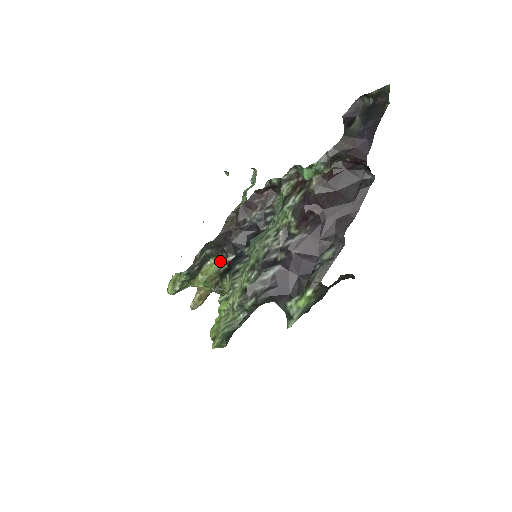
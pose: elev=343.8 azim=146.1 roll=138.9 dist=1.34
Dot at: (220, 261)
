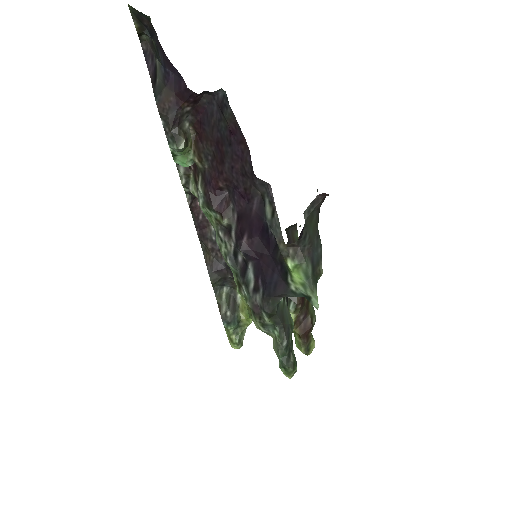
Dot at: occluded
